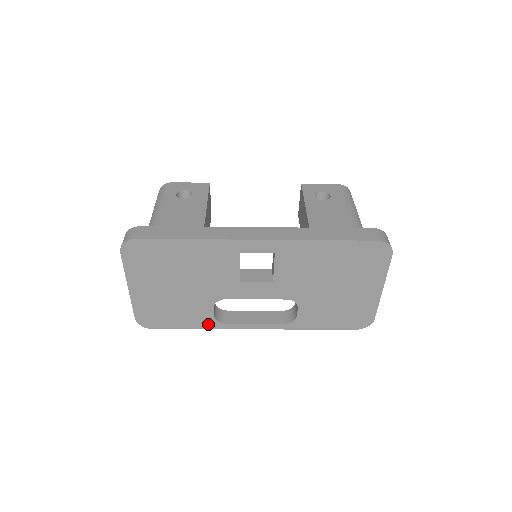
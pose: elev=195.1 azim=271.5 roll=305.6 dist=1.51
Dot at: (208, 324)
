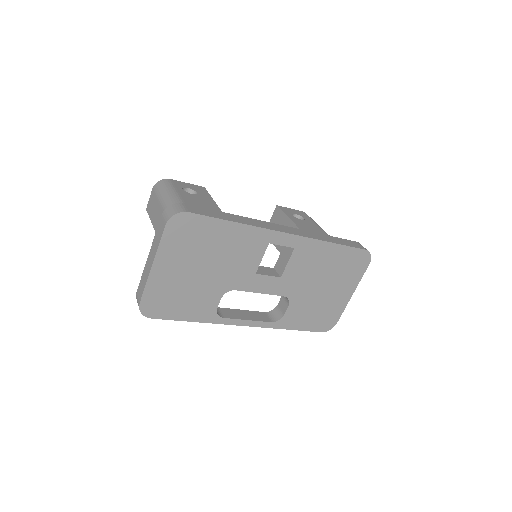
Dot at: (207, 317)
